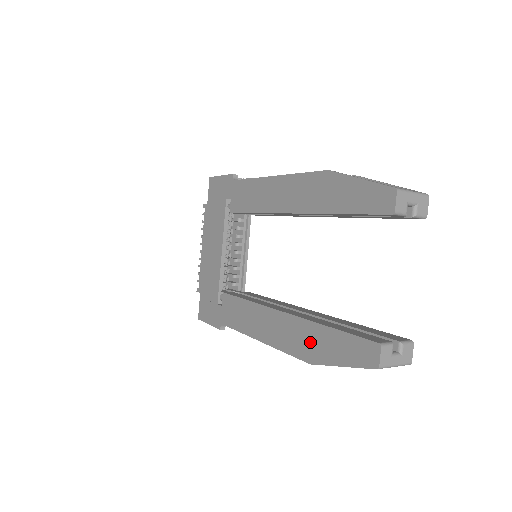
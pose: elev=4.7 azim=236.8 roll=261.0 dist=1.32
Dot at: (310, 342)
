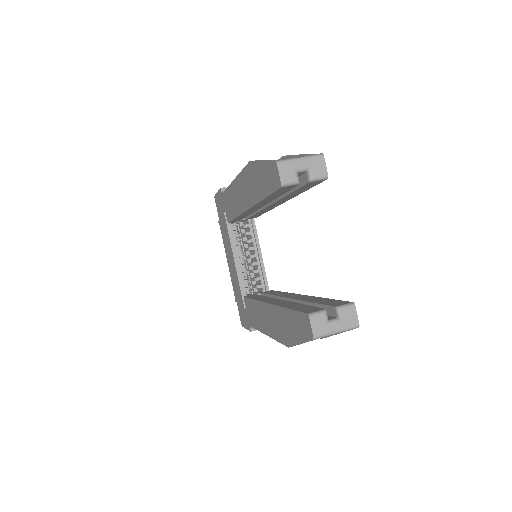
Dot at: (283, 326)
